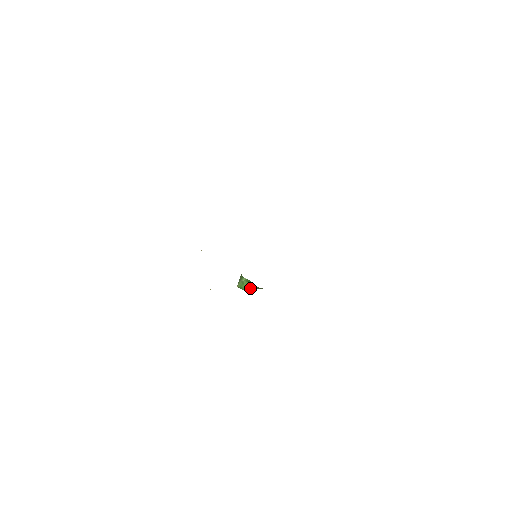
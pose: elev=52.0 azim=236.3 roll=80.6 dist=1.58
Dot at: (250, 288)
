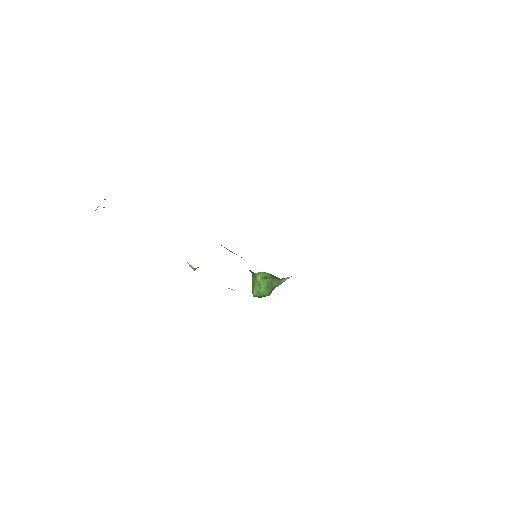
Dot at: (270, 288)
